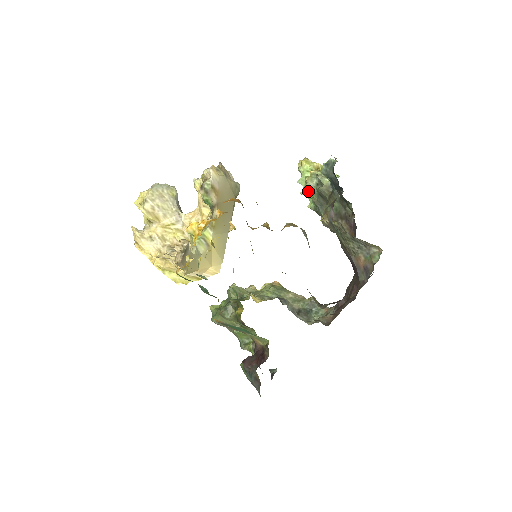
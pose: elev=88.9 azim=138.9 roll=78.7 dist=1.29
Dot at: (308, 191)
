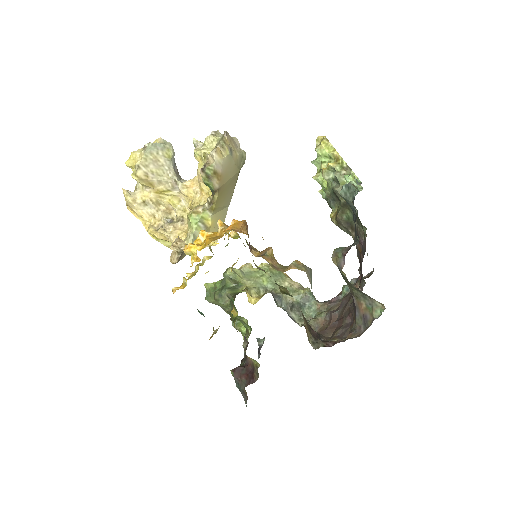
Dot at: (322, 179)
